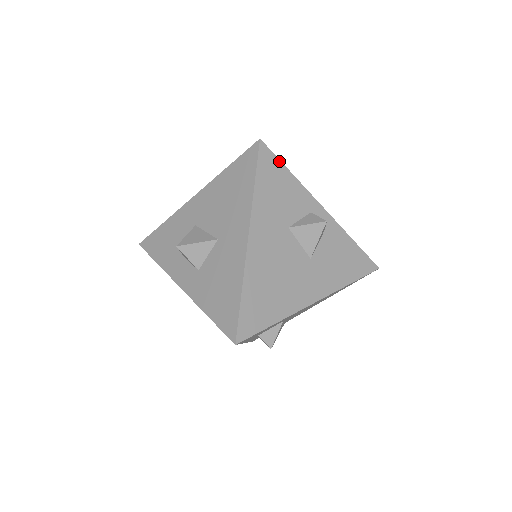
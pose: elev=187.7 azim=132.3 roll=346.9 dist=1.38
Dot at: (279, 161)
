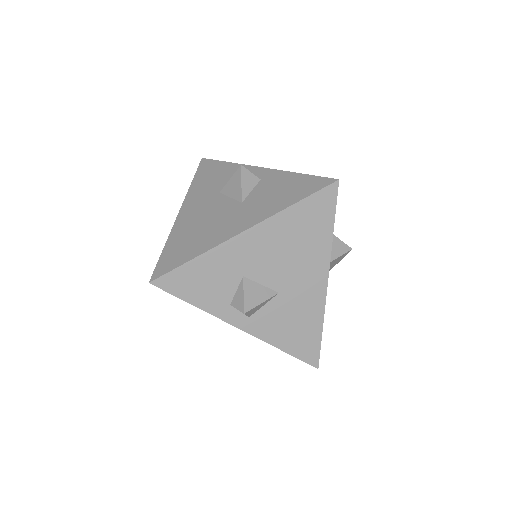
Dot at: (217, 161)
